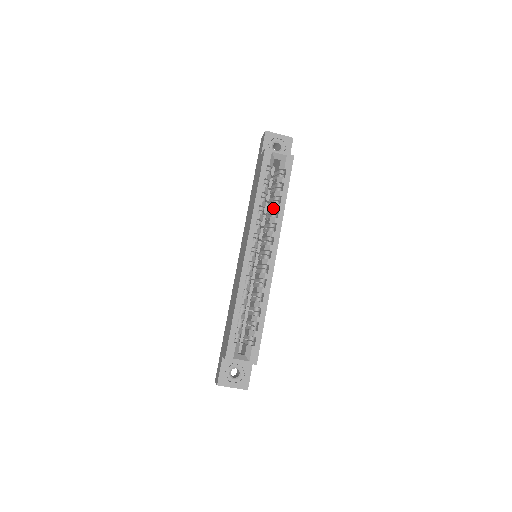
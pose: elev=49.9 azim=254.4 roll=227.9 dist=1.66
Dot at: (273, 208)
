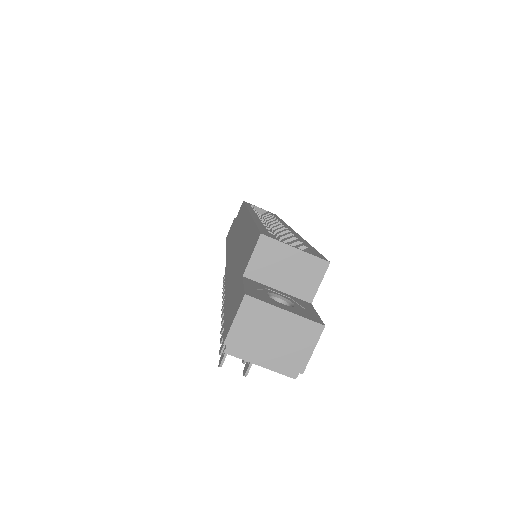
Dot at: (269, 220)
